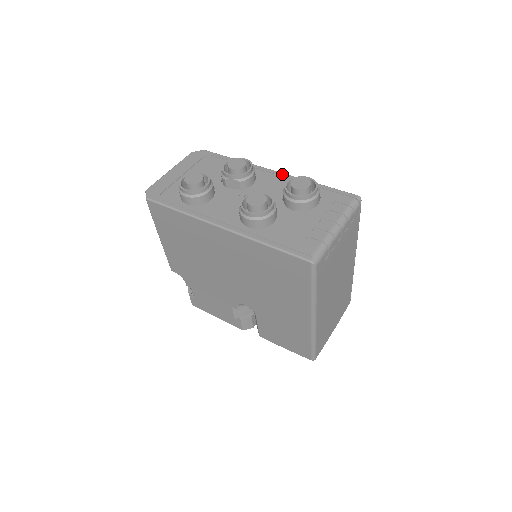
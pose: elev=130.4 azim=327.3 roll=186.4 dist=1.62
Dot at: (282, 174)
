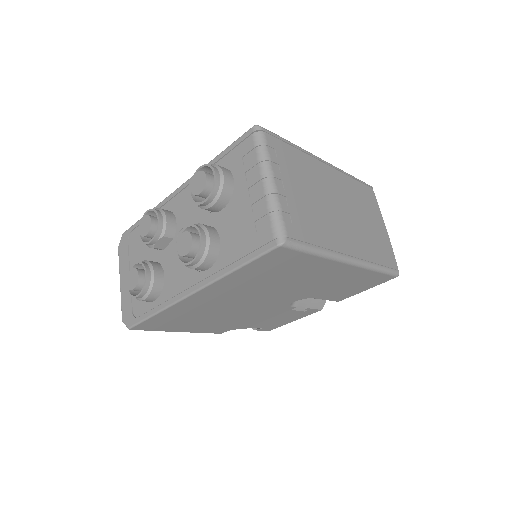
Dot at: (185, 184)
